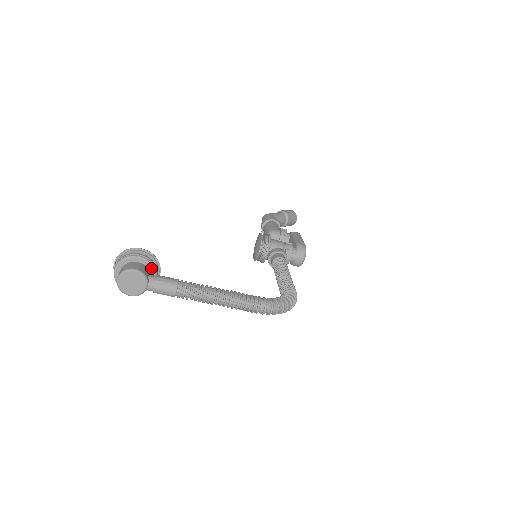
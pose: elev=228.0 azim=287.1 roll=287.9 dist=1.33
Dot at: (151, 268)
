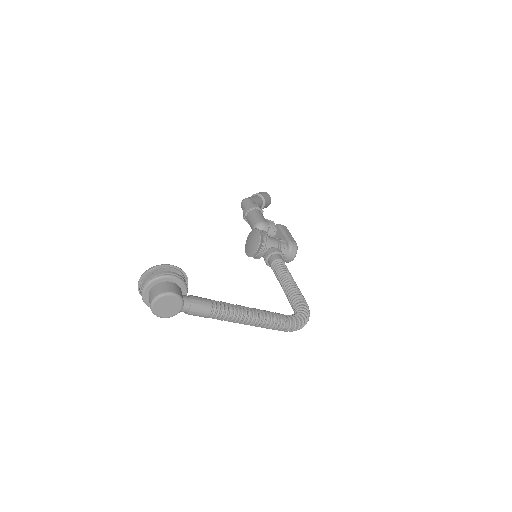
Dot at: (183, 287)
